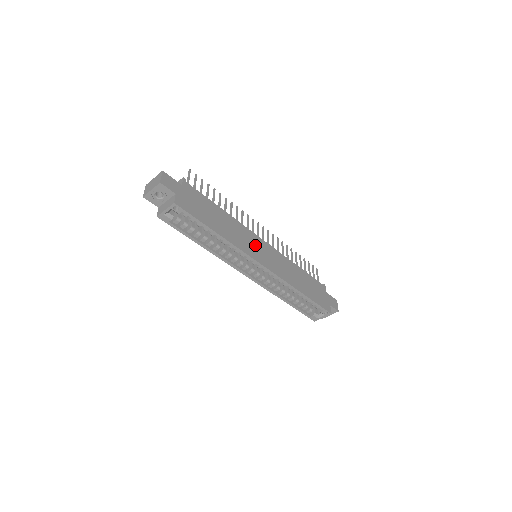
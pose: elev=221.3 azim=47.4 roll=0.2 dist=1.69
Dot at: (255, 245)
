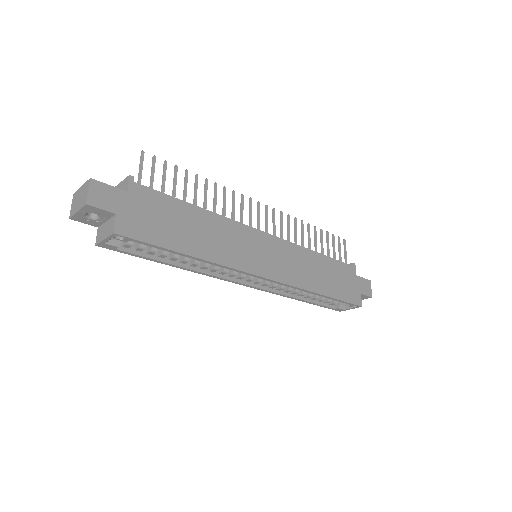
Dot at: (252, 247)
